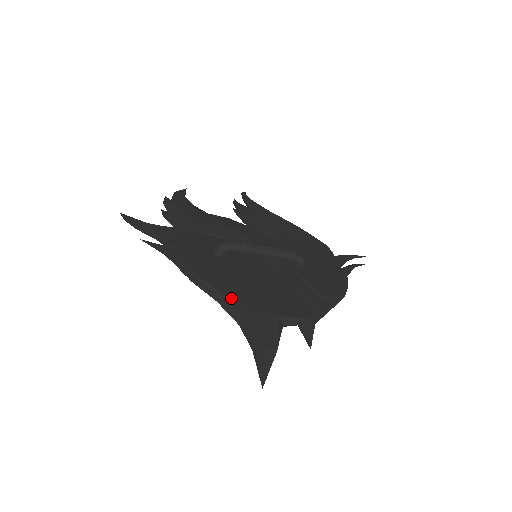
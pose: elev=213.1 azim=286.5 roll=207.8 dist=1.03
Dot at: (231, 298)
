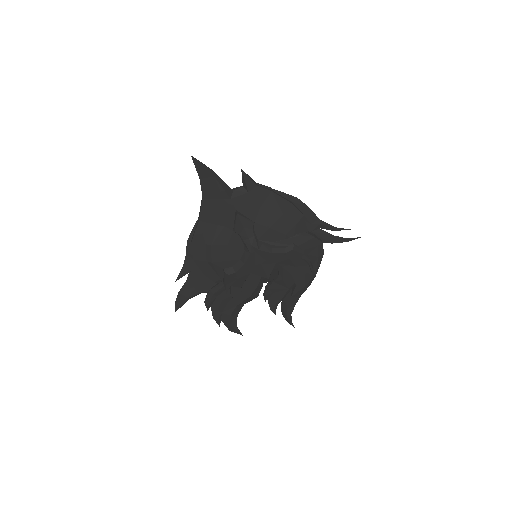
Dot at: occluded
